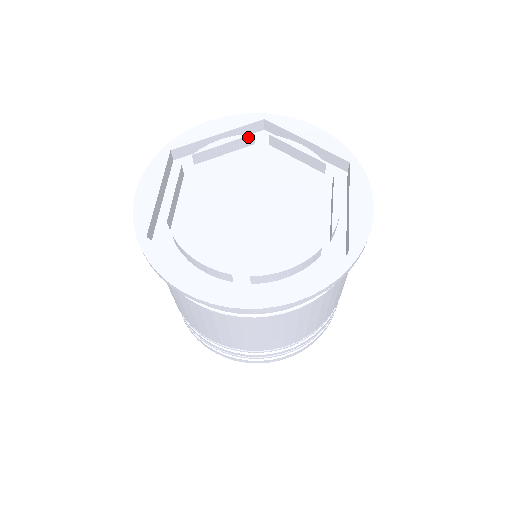
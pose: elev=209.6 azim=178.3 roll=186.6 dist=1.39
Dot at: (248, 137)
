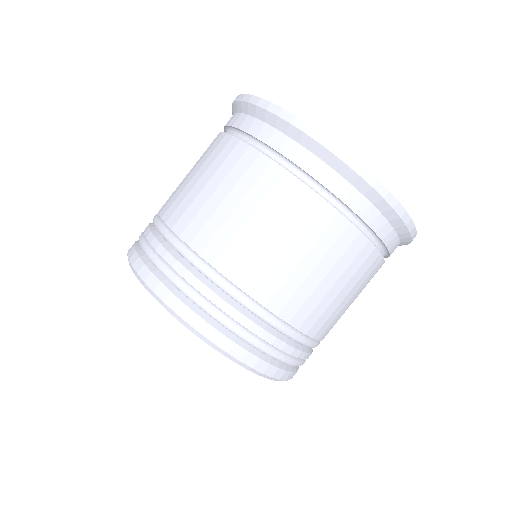
Dot at: occluded
